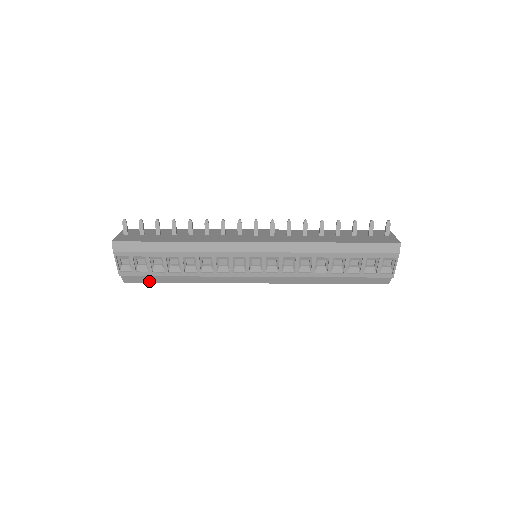
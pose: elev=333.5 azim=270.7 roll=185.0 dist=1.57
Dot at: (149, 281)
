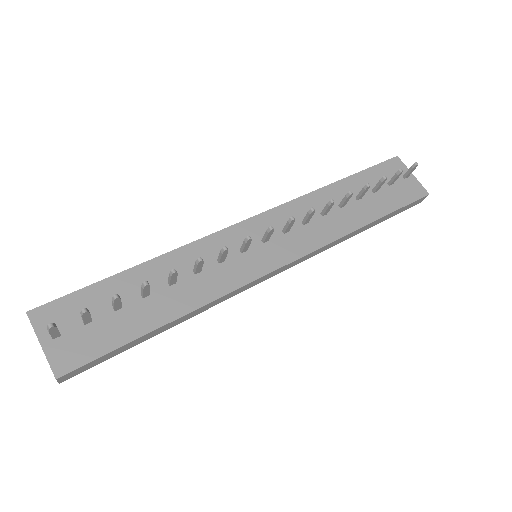
Dot at: occluded
